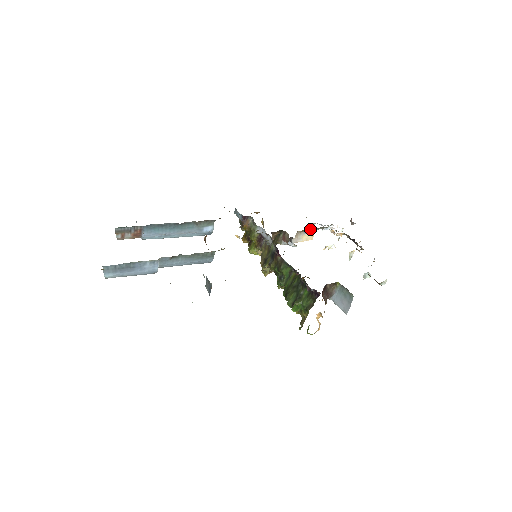
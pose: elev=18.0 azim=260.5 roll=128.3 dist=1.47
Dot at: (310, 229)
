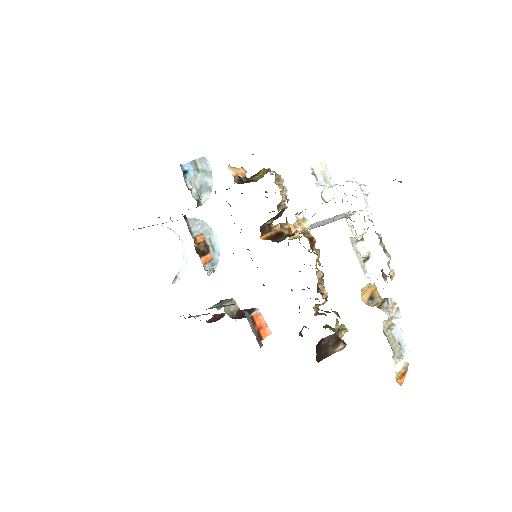
Dot at: occluded
